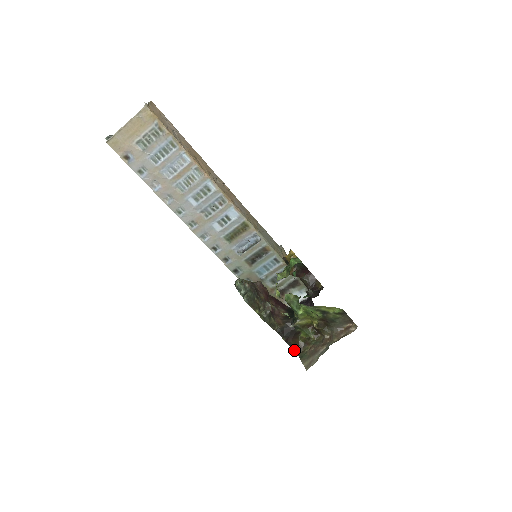
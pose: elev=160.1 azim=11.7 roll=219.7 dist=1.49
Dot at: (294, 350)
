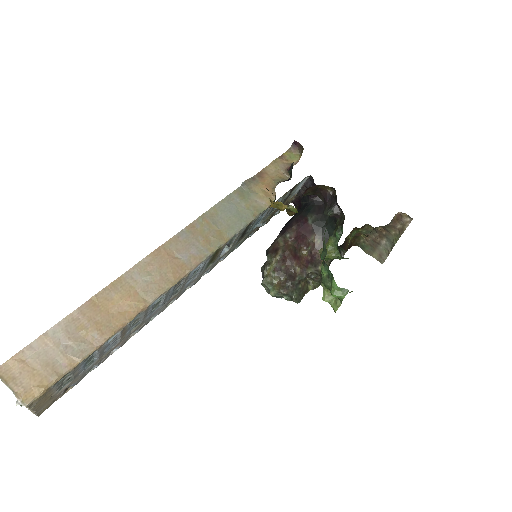
Dot at: occluded
